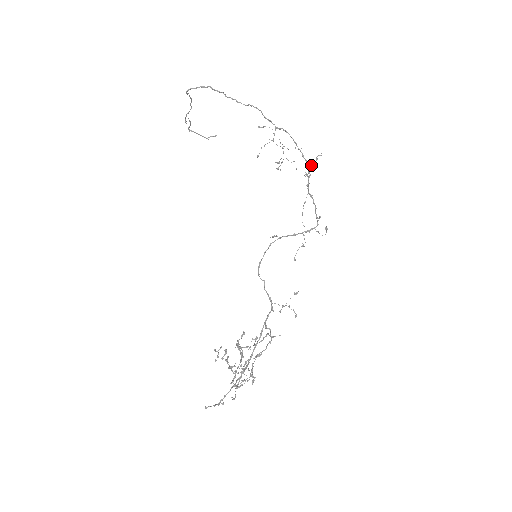
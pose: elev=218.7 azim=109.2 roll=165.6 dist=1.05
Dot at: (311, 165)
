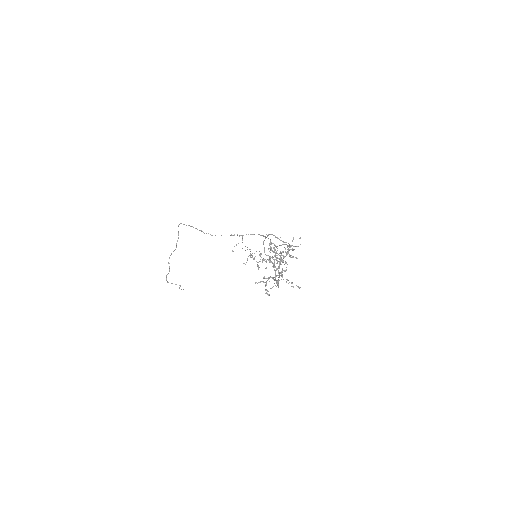
Dot at: occluded
